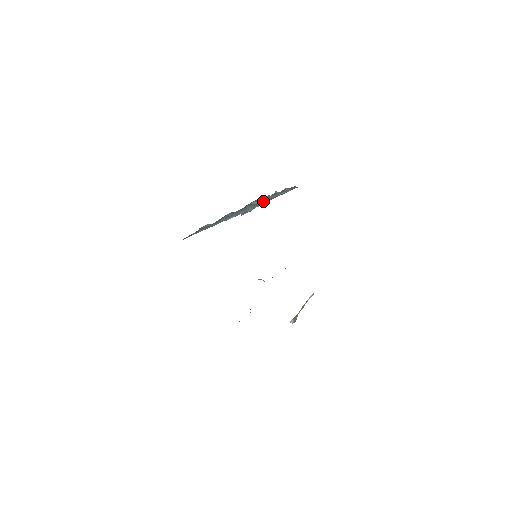
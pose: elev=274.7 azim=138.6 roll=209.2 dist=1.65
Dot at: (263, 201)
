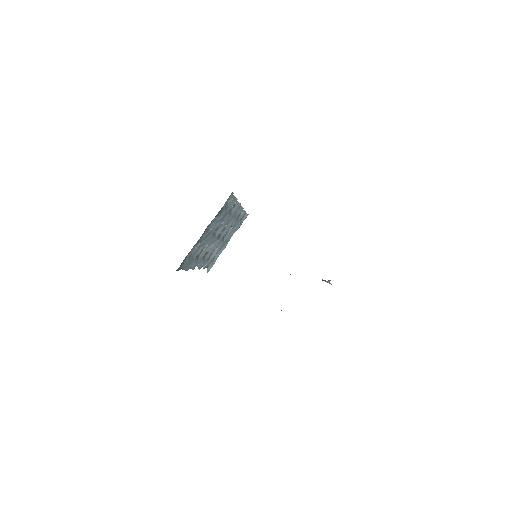
Dot at: (232, 214)
